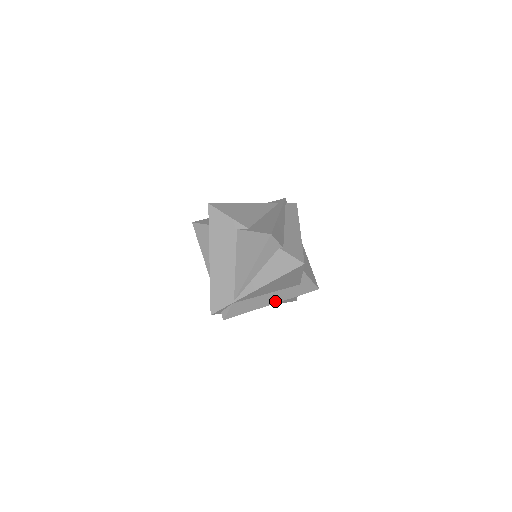
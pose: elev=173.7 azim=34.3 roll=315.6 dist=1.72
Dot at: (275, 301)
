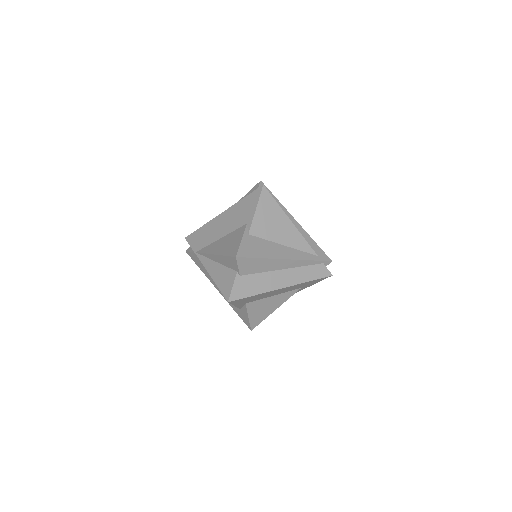
Dot at: (220, 291)
